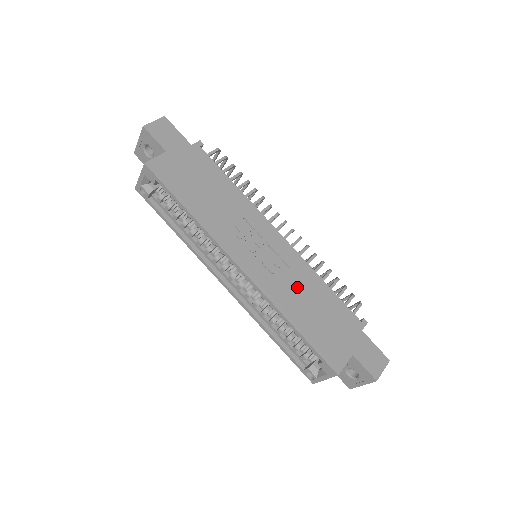
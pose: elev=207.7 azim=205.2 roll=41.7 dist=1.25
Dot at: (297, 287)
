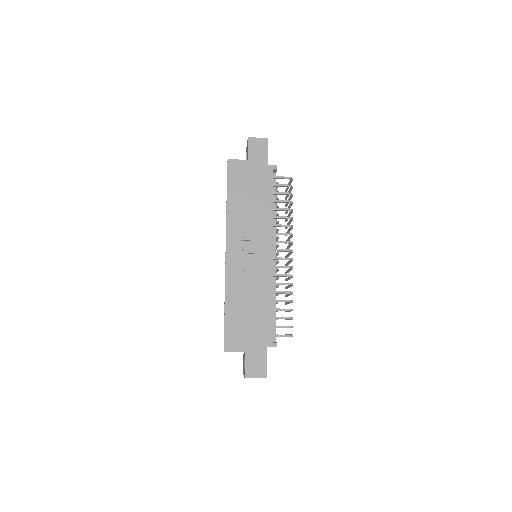
Dot at: (250, 289)
